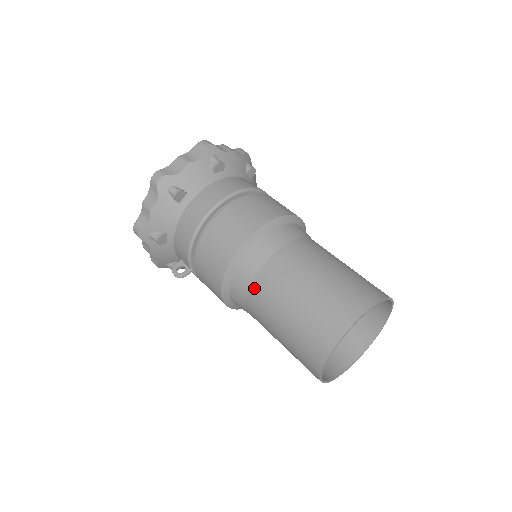
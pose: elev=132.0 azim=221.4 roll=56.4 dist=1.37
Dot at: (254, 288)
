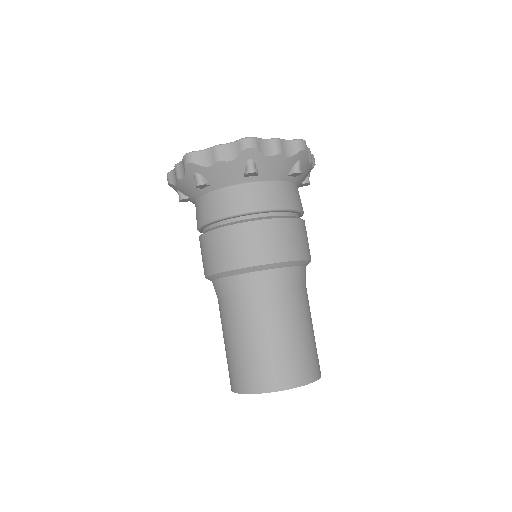
Dot at: occluded
